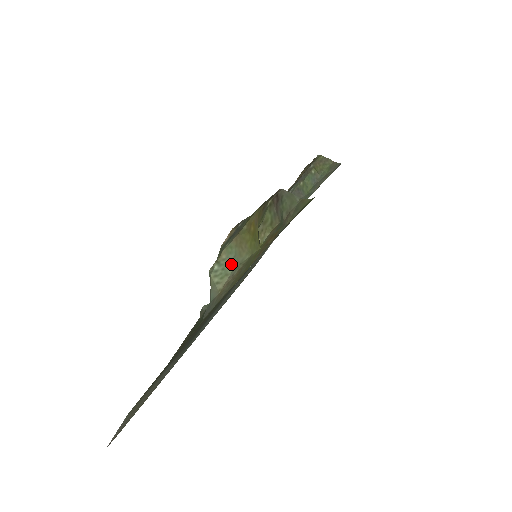
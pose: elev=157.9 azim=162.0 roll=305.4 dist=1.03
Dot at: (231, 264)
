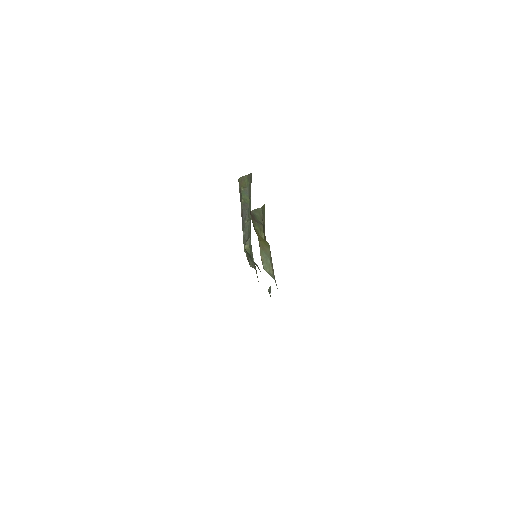
Dot at: (267, 259)
